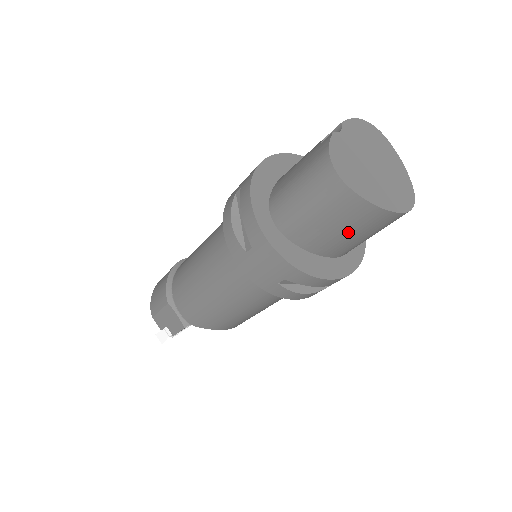
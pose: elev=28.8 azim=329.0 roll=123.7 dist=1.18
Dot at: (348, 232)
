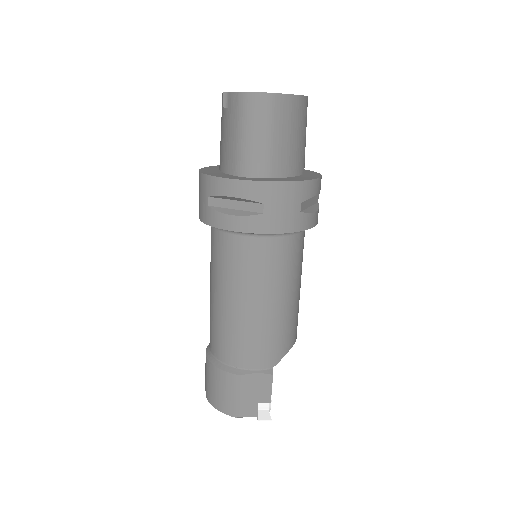
Dot at: (297, 135)
